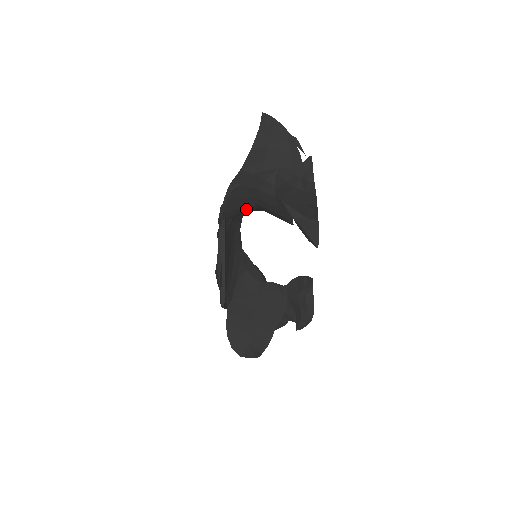
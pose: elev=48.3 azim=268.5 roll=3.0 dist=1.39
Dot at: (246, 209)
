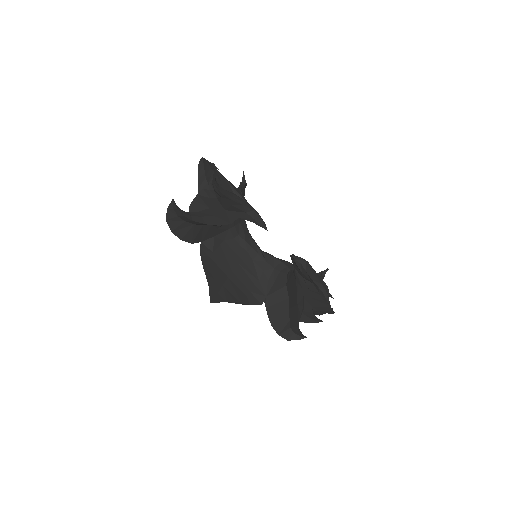
Dot at: (194, 230)
